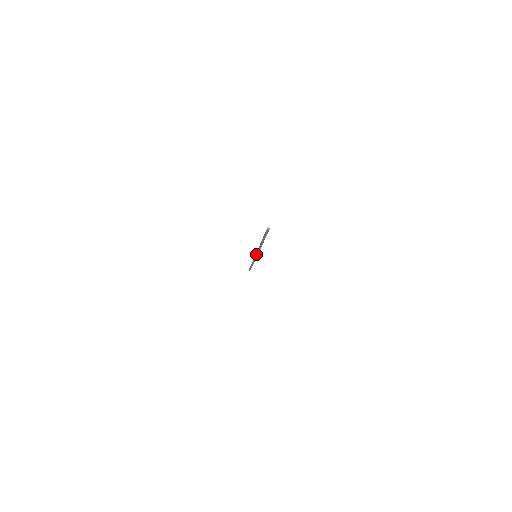
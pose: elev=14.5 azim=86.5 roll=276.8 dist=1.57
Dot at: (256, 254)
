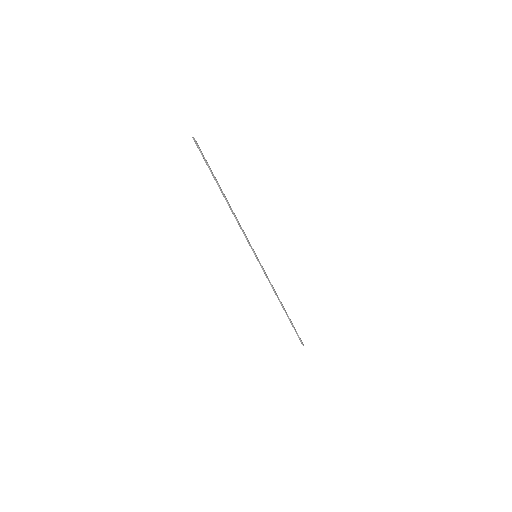
Dot at: occluded
